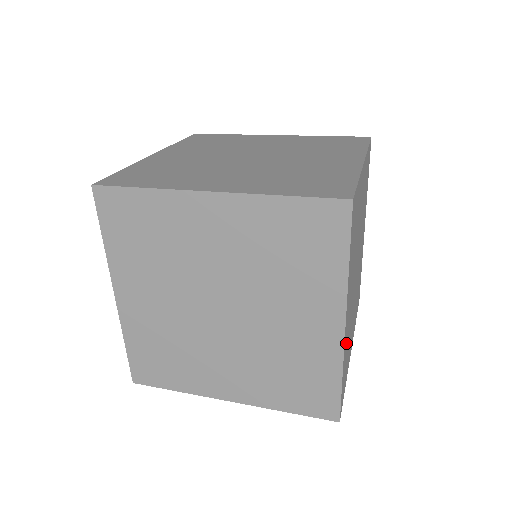
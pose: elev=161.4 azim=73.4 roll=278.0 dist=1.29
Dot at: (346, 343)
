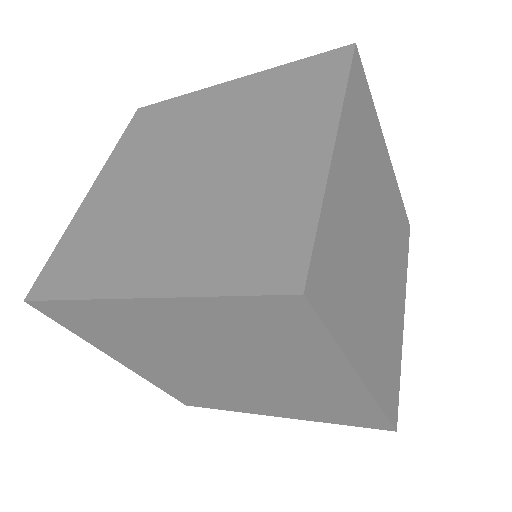
Dot at: (338, 210)
